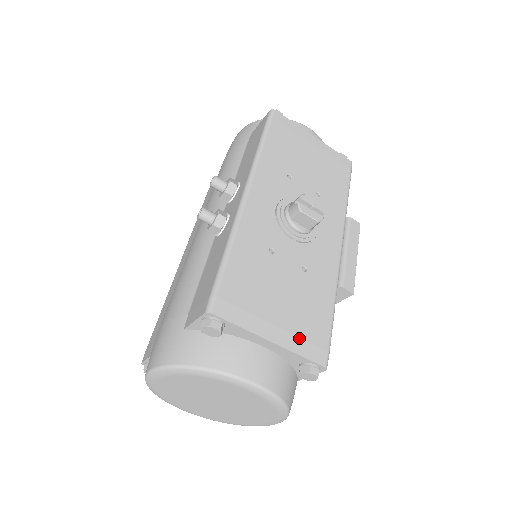
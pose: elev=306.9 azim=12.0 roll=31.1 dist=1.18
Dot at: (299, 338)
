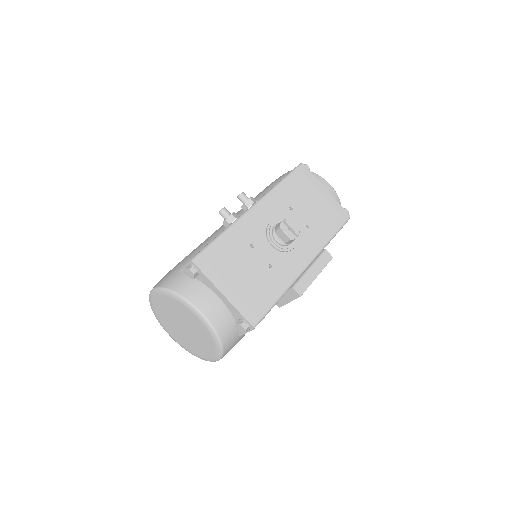
Dot at: (243, 302)
